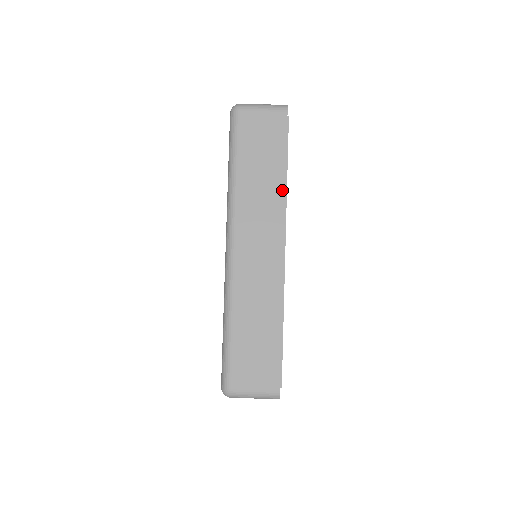
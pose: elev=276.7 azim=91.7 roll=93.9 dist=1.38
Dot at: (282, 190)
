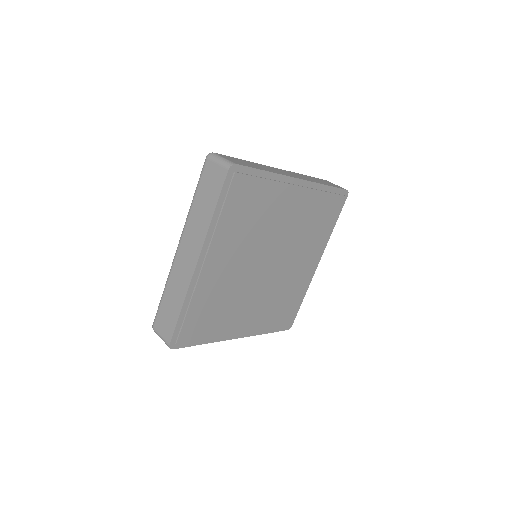
Dot at: (208, 224)
